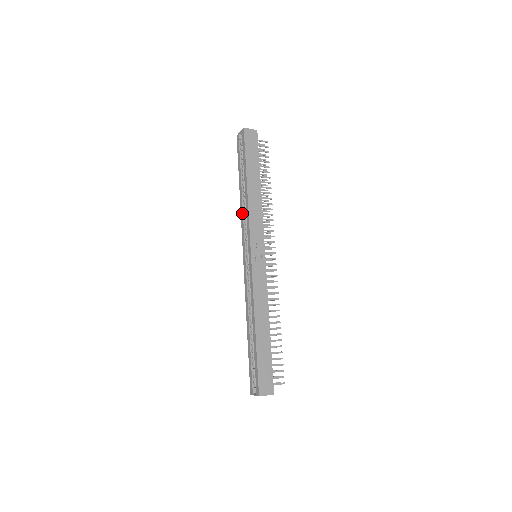
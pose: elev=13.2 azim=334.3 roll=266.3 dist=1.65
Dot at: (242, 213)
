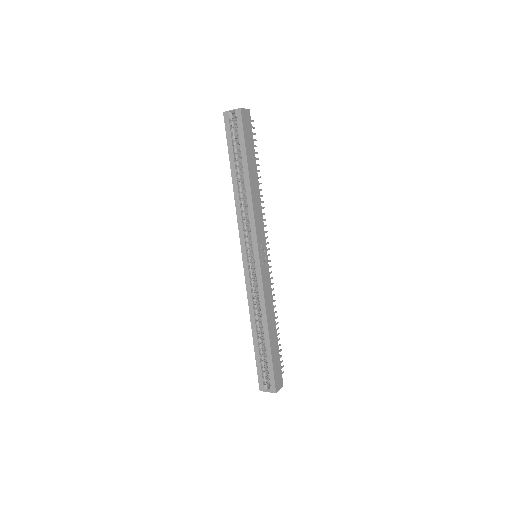
Dot at: (239, 210)
